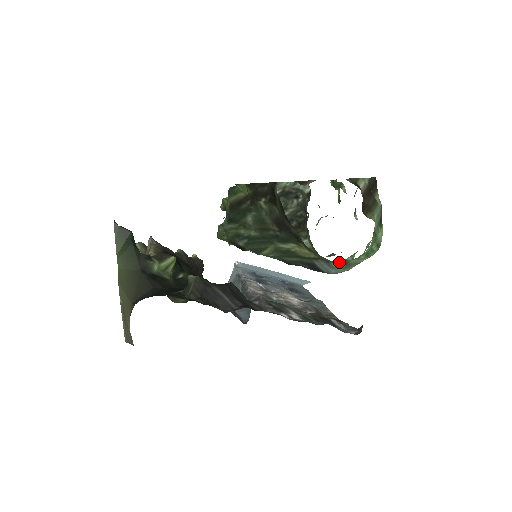
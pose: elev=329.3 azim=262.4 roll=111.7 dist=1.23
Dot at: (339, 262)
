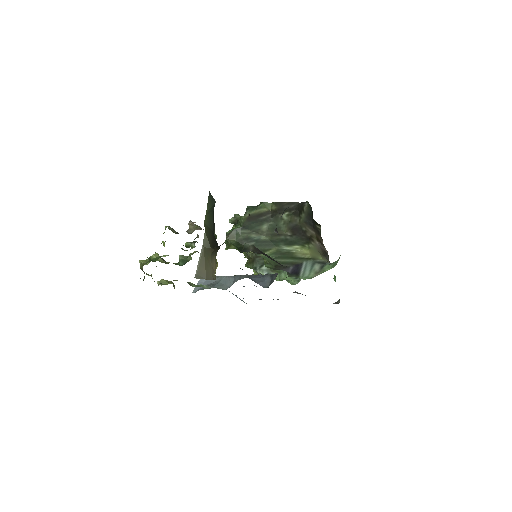
Dot at: (320, 264)
